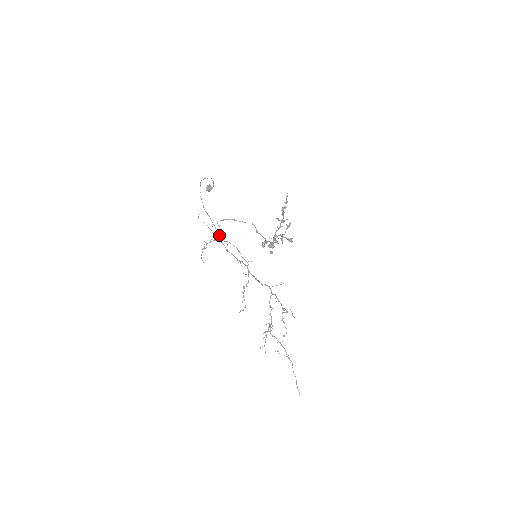
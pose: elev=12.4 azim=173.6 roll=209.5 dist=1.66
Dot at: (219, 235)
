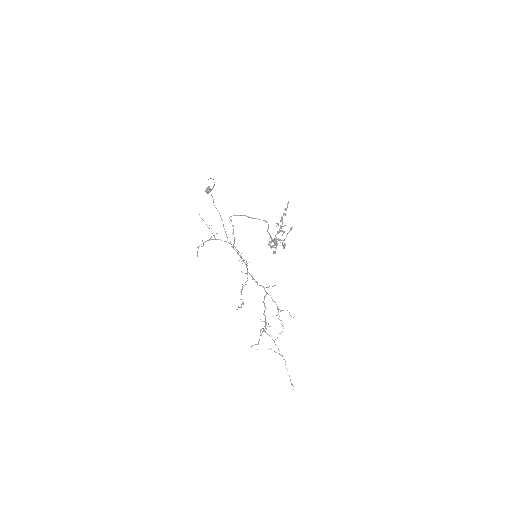
Dot at: (225, 232)
